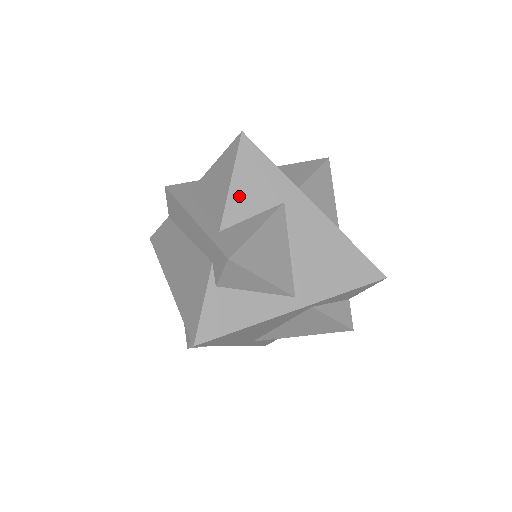
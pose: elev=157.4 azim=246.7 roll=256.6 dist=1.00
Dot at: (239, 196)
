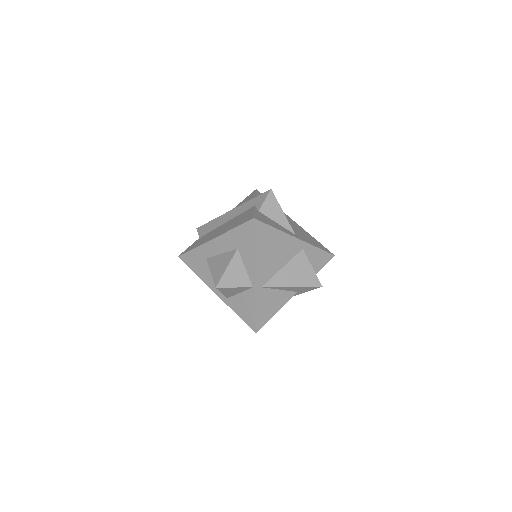
Dot at: occluded
